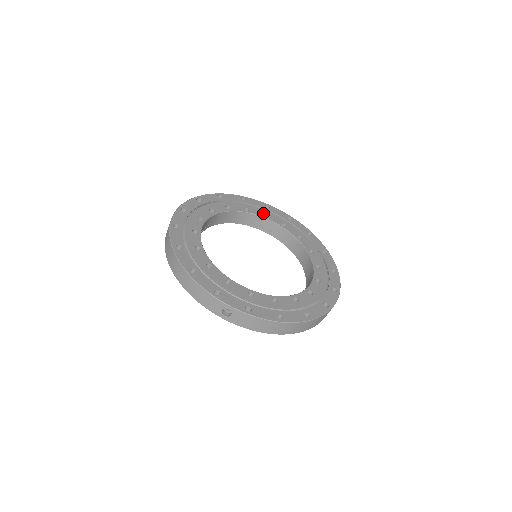
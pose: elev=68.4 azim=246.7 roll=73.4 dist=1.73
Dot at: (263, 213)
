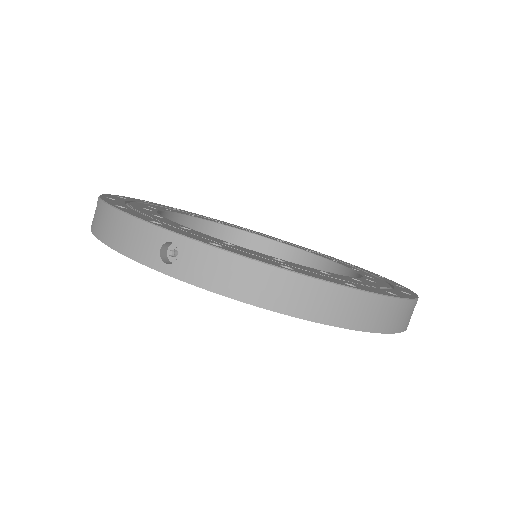
Dot at: (275, 239)
